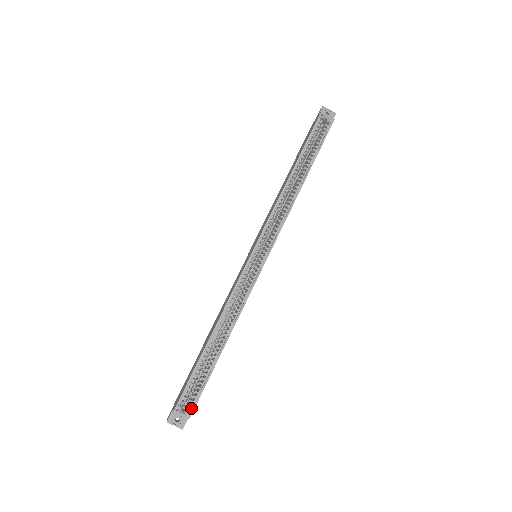
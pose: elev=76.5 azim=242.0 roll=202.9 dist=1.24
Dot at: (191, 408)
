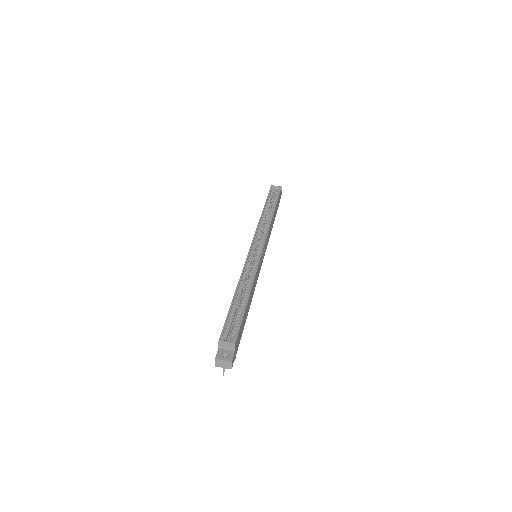
Dot at: (234, 338)
